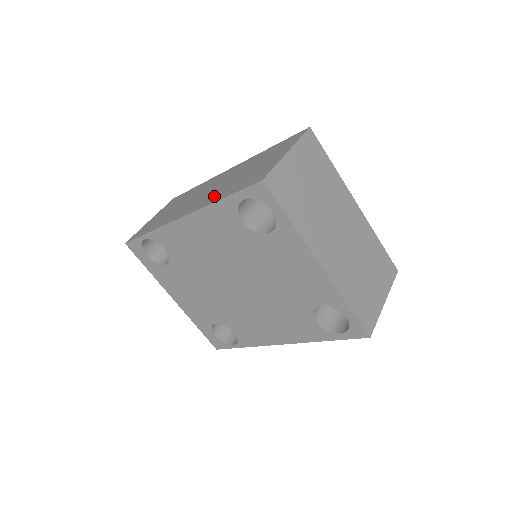
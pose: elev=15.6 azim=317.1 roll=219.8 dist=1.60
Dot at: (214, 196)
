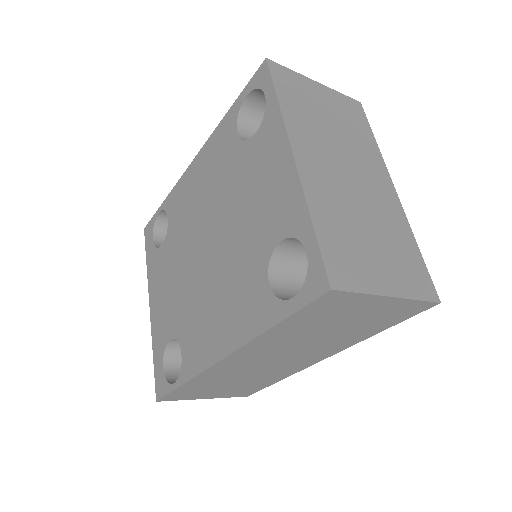
Dot at: occluded
